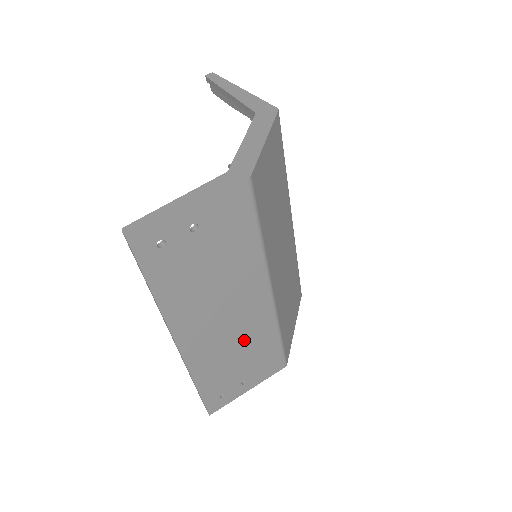
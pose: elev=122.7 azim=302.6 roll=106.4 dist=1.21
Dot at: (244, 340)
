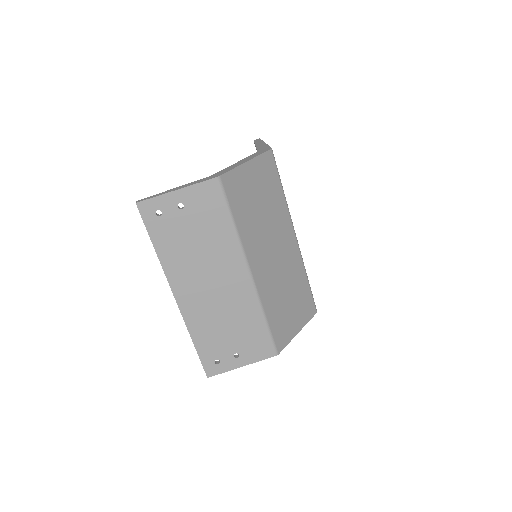
Dot at: (231, 312)
